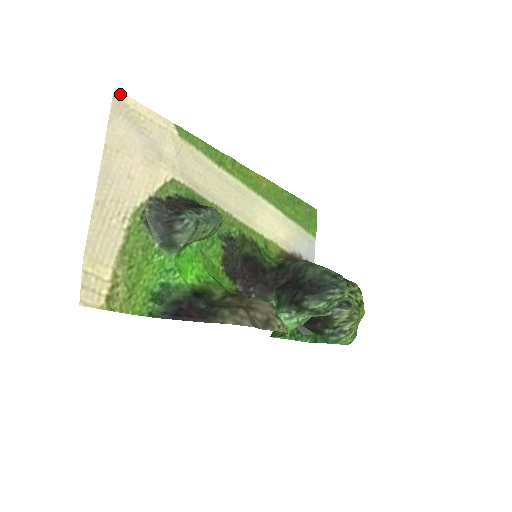
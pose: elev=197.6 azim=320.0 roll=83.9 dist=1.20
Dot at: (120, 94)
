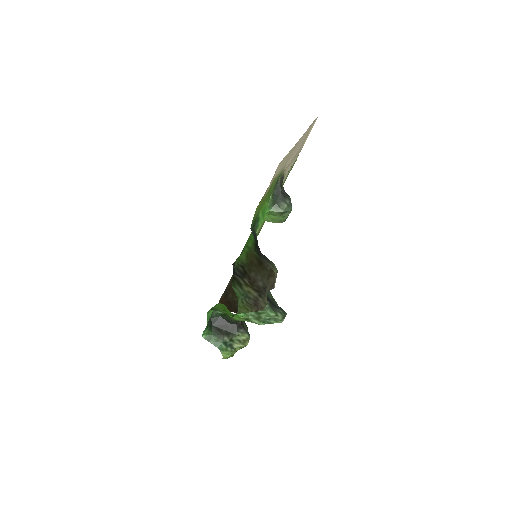
Dot at: occluded
